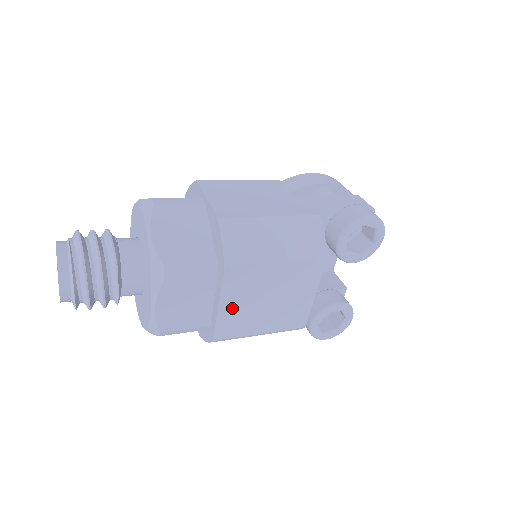
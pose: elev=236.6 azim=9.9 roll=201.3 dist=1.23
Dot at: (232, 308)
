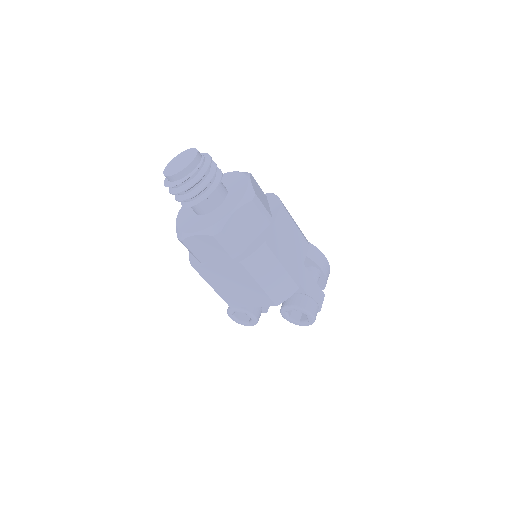
Dot at: (219, 271)
